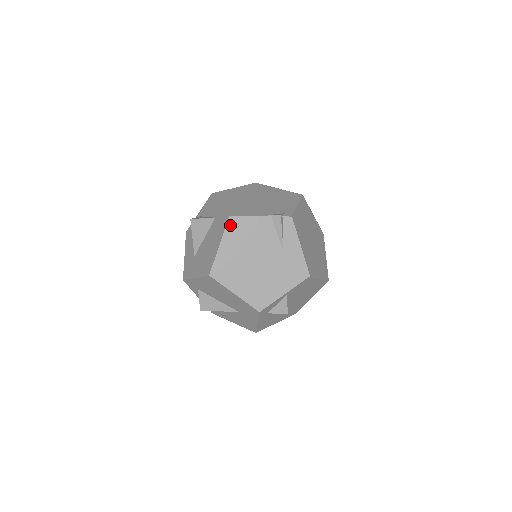
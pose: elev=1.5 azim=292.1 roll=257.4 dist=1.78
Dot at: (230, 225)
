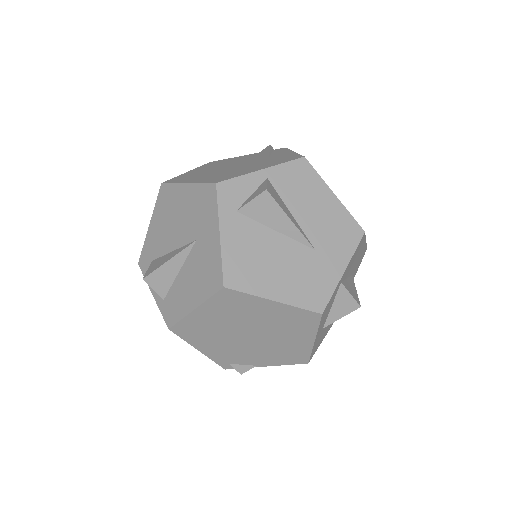
Dot at: (208, 164)
